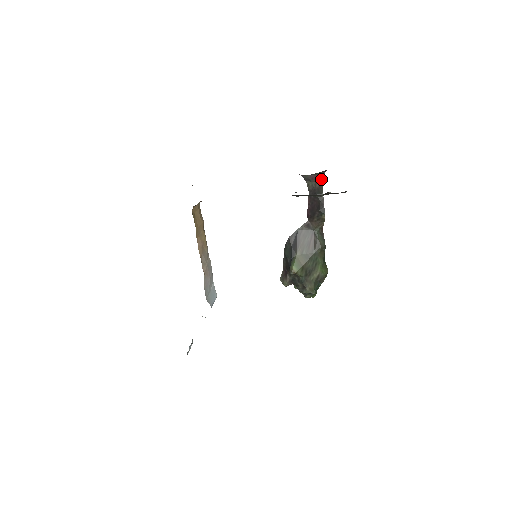
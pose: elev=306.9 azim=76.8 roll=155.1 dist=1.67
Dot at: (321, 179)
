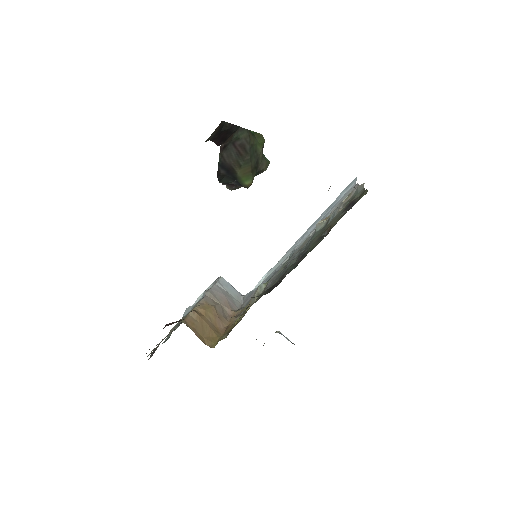
Dot at: occluded
